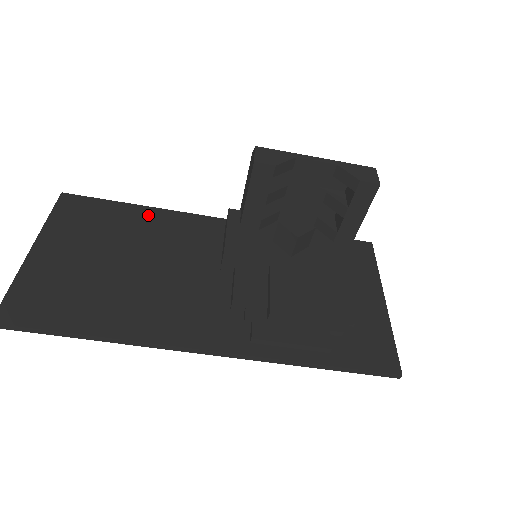
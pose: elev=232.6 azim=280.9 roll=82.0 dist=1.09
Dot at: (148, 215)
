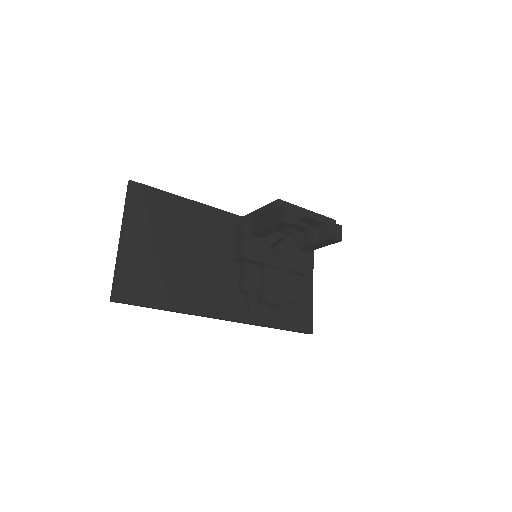
Dot at: (189, 208)
